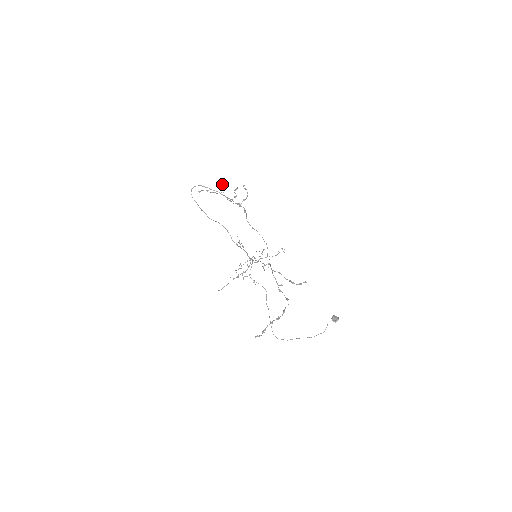
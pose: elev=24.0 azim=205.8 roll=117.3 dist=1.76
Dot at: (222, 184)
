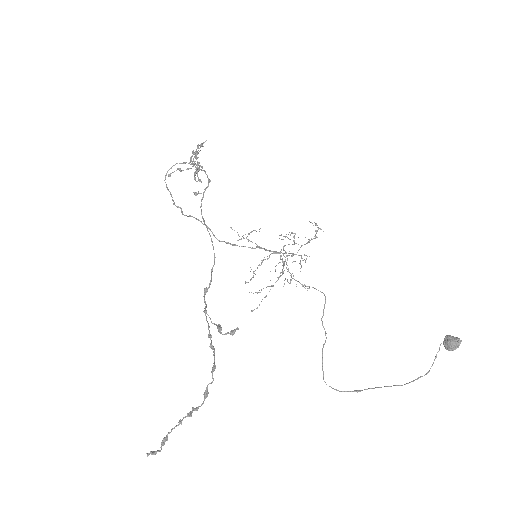
Dot at: occluded
